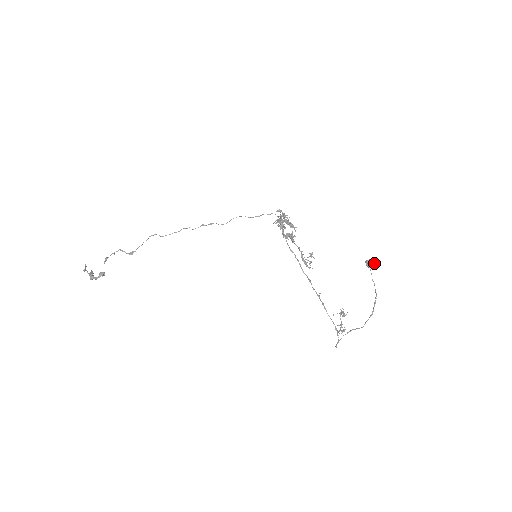
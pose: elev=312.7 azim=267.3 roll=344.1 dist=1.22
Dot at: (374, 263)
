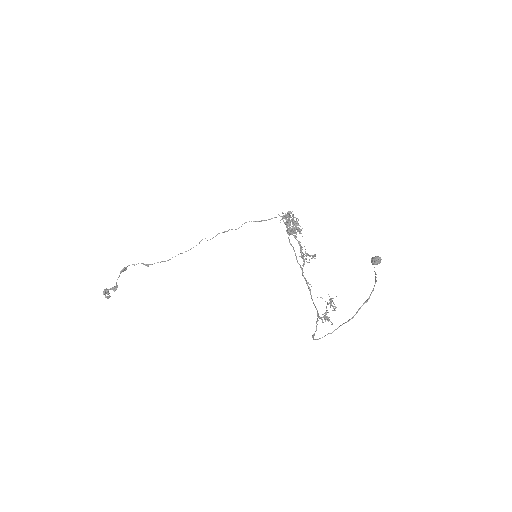
Dot at: (380, 257)
